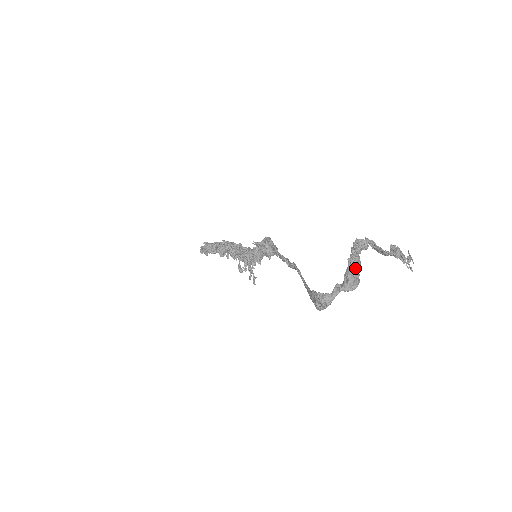
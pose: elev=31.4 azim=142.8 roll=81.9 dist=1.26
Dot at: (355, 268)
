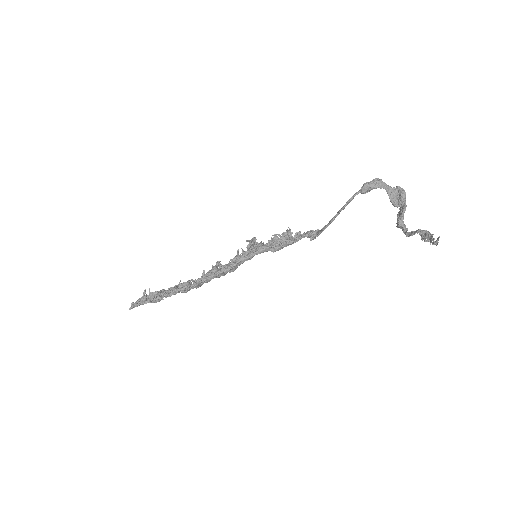
Dot at: (405, 201)
